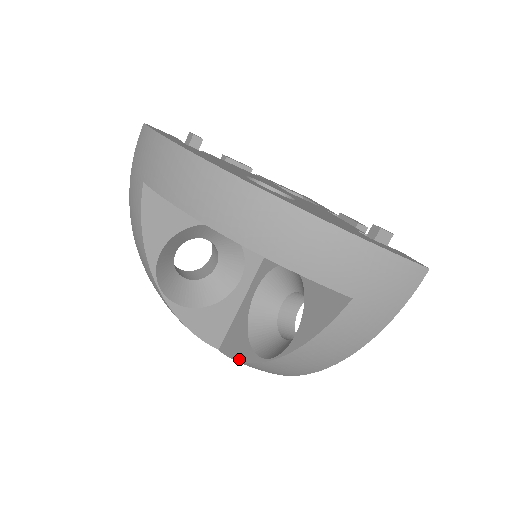
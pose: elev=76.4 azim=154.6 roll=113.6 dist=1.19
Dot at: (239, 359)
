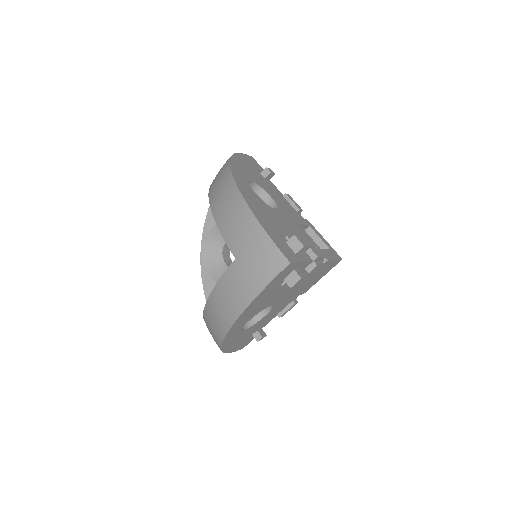
Dot at: occluded
